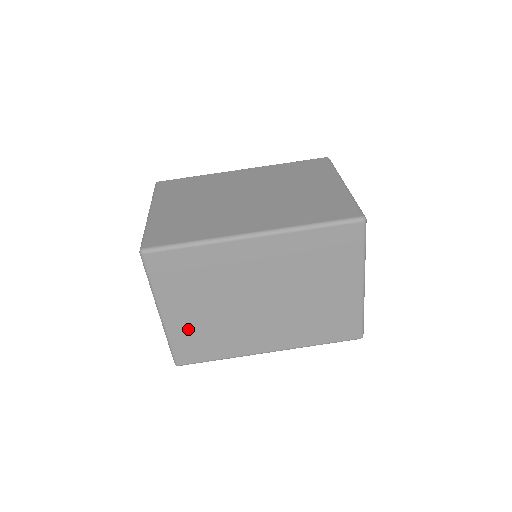
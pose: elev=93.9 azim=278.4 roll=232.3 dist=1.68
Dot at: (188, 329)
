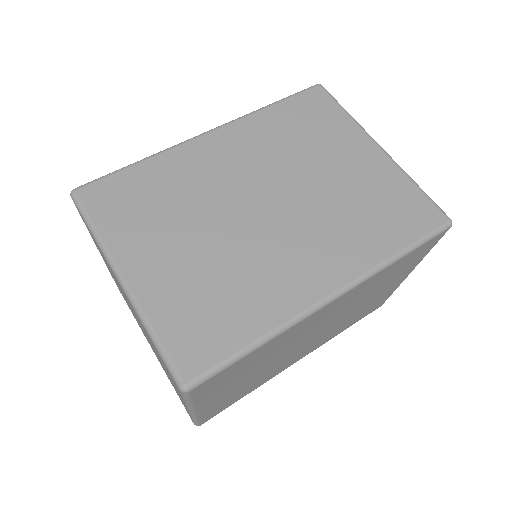
Dot at: (222, 401)
